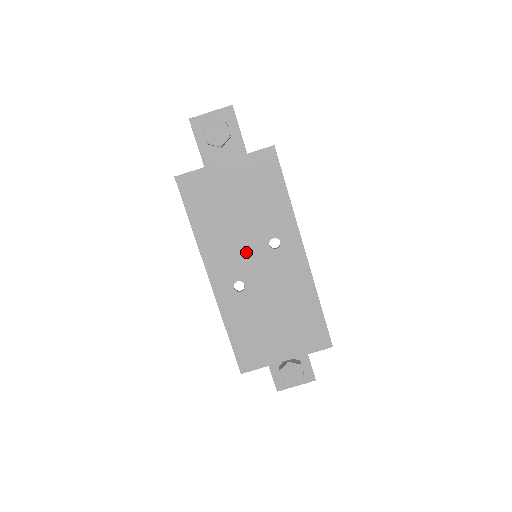
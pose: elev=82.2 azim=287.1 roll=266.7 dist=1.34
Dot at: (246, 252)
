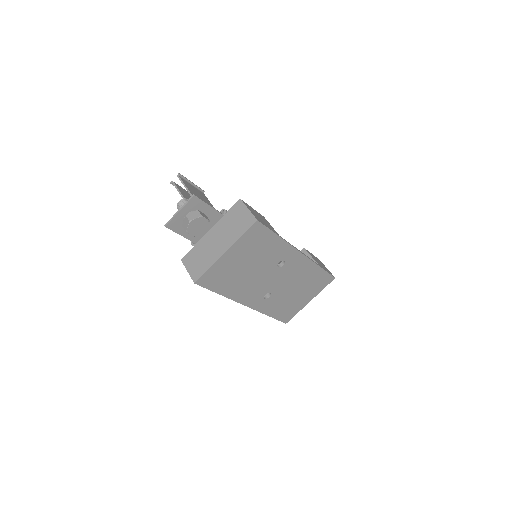
Dot at: (264, 280)
